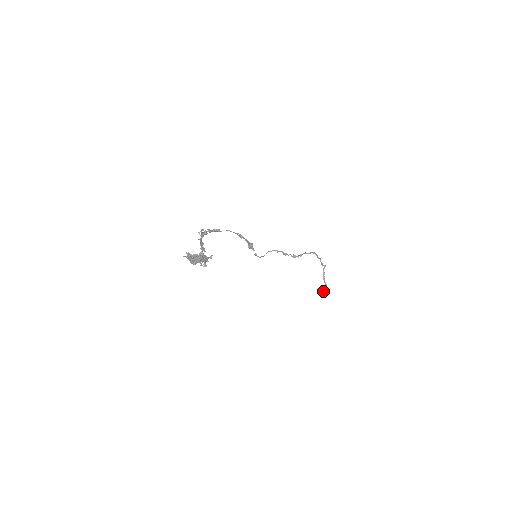
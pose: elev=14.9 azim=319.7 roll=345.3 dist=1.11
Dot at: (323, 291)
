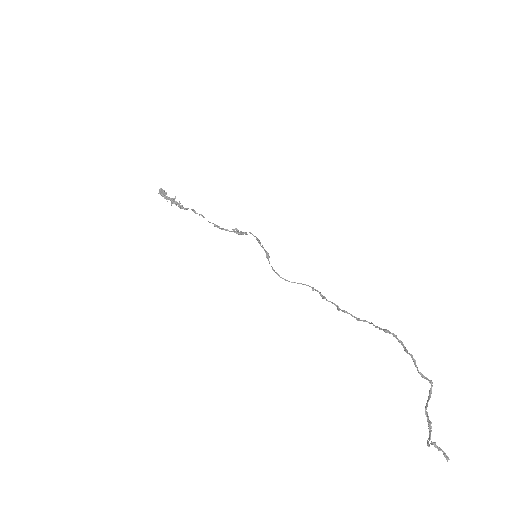
Dot at: (431, 441)
